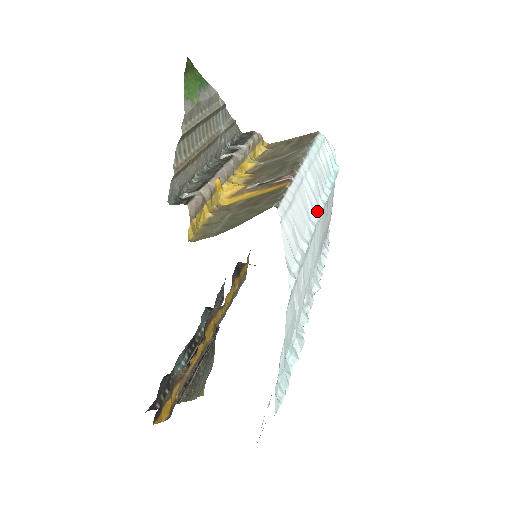
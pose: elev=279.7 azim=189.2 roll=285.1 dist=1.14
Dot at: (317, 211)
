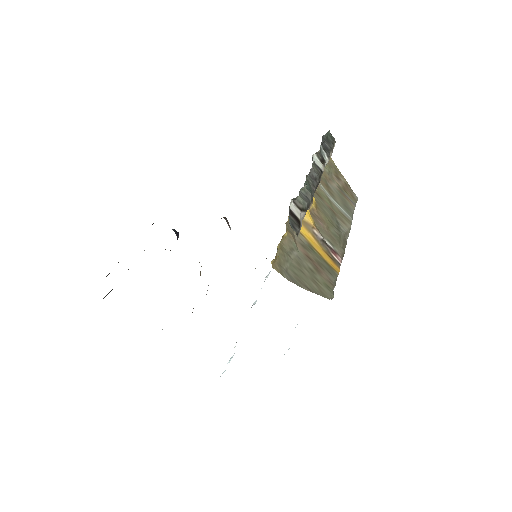
Dot at: occluded
